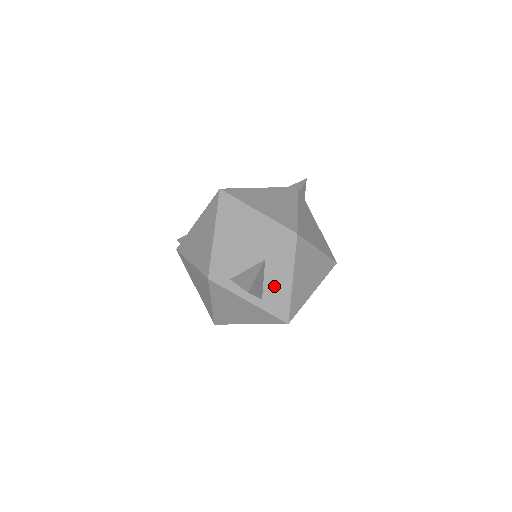
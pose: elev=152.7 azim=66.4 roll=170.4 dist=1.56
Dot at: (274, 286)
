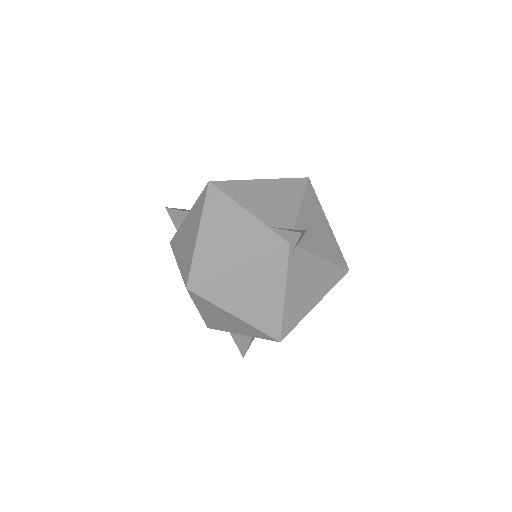
Dot at: occluded
